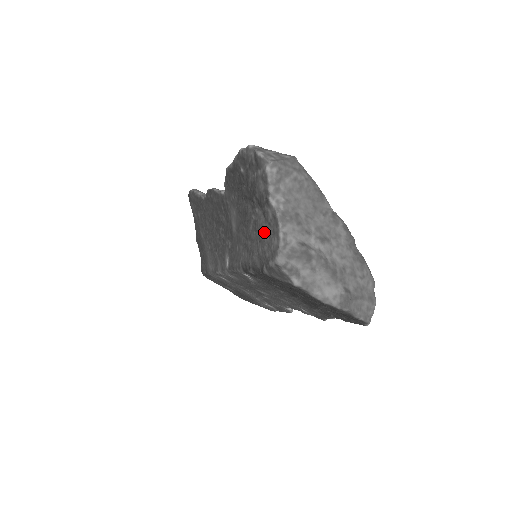
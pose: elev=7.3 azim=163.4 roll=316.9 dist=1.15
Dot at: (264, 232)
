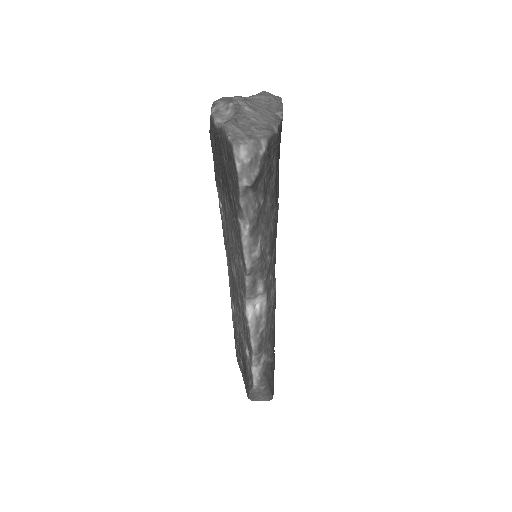
Dot at: occluded
